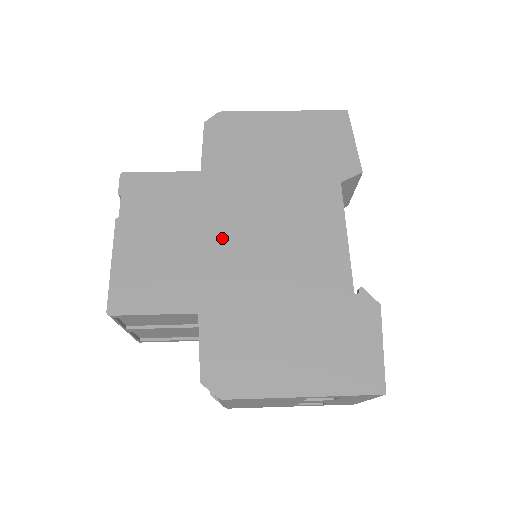
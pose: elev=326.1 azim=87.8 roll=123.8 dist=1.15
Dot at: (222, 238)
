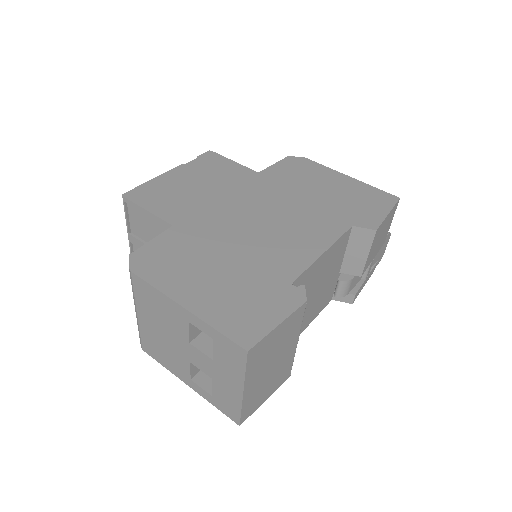
Dot at: (233, 204)
